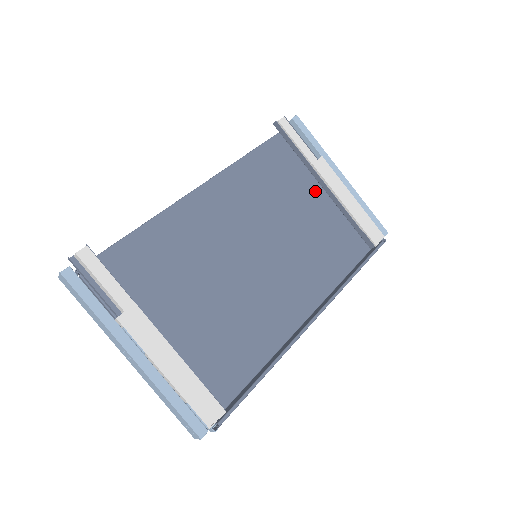
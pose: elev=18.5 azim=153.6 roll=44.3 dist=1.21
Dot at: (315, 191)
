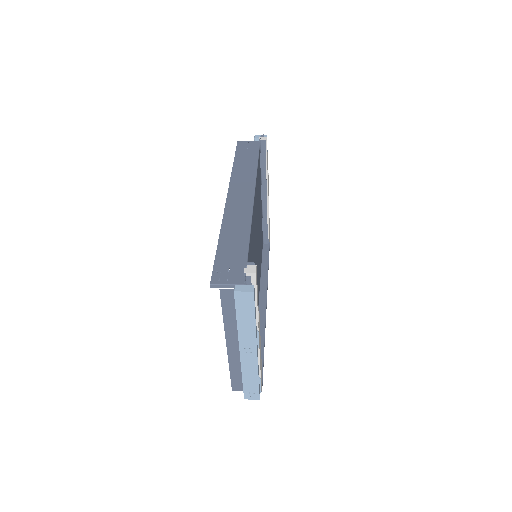
Dot at: occluded
